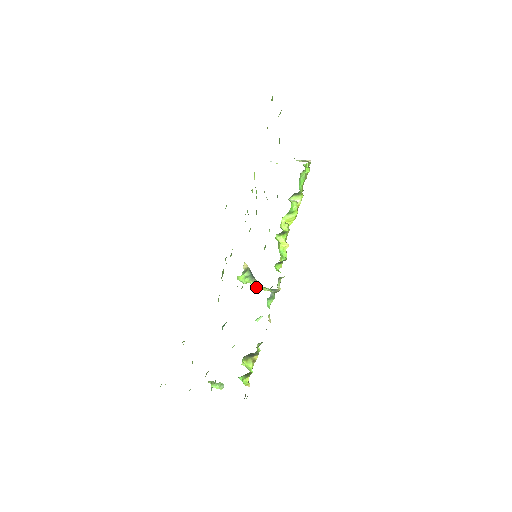
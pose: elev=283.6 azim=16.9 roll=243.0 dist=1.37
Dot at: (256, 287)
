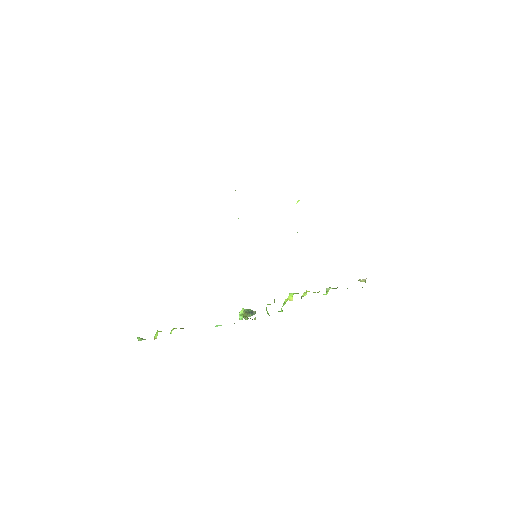
Dot at: (242, 314)
